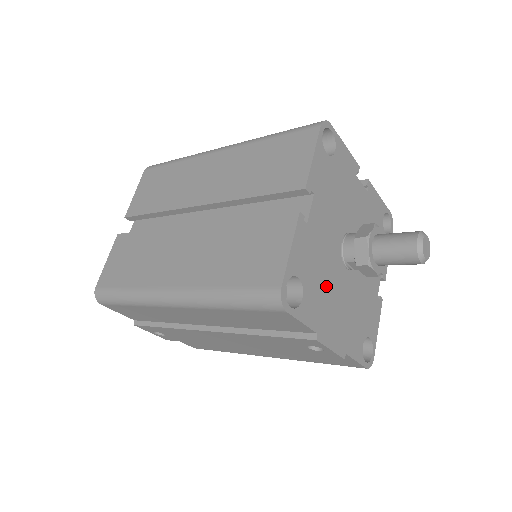
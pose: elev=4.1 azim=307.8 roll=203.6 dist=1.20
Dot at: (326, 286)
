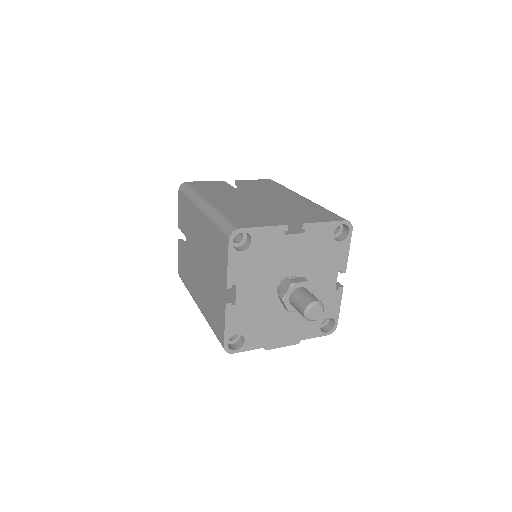
Dot at: (267, 321)
